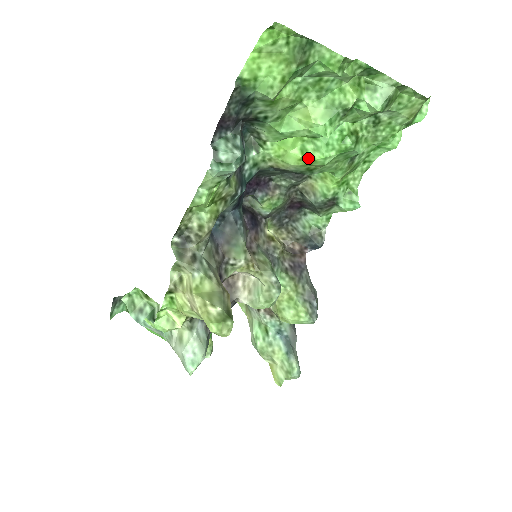
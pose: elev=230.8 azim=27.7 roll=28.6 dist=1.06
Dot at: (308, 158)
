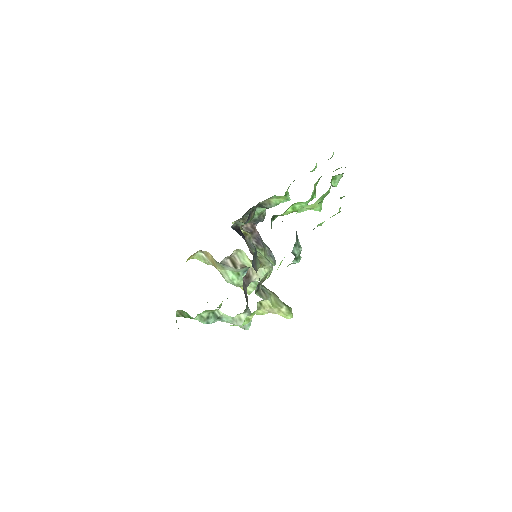
Dot at: (296, 211)
